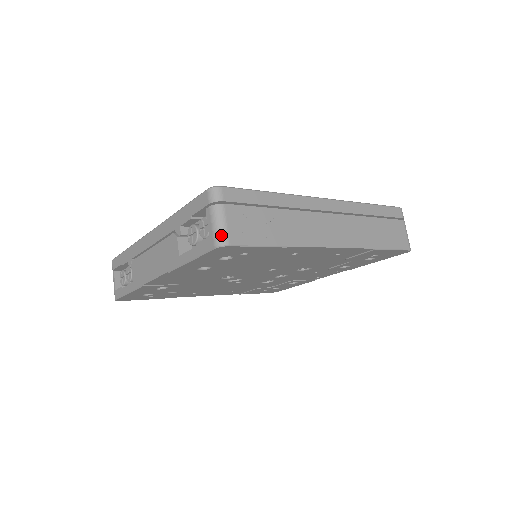
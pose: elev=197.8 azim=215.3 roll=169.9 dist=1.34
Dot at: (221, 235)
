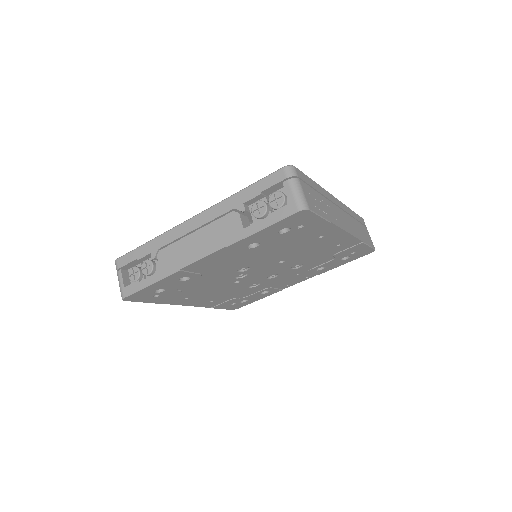
Dot at: (303, 201)
